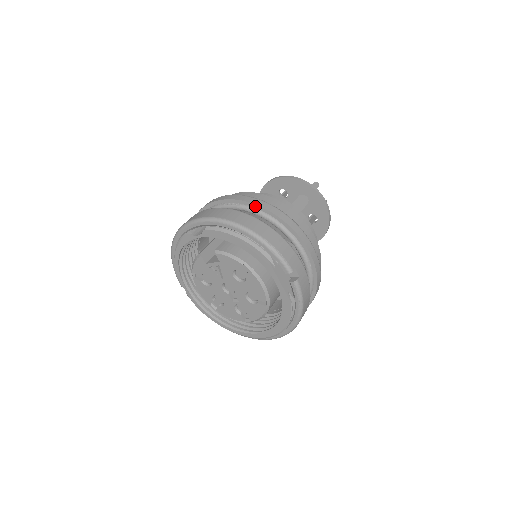
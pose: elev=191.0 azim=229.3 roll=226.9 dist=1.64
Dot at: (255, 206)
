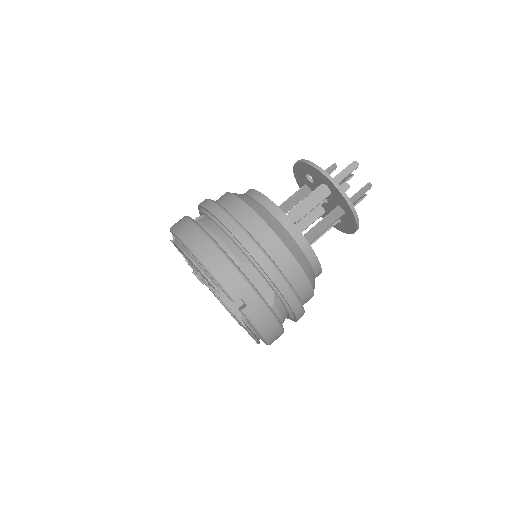
Dot at: (219, 221)
